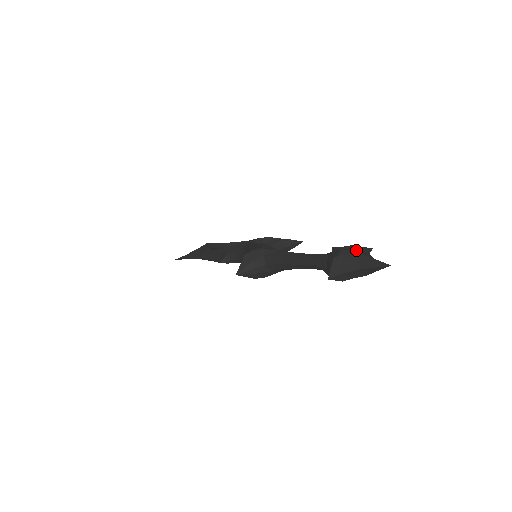
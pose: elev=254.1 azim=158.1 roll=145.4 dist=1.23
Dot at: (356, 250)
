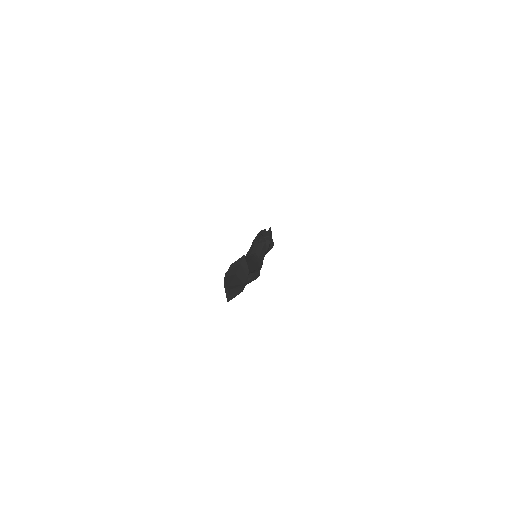
Dot at: (228, 273)
